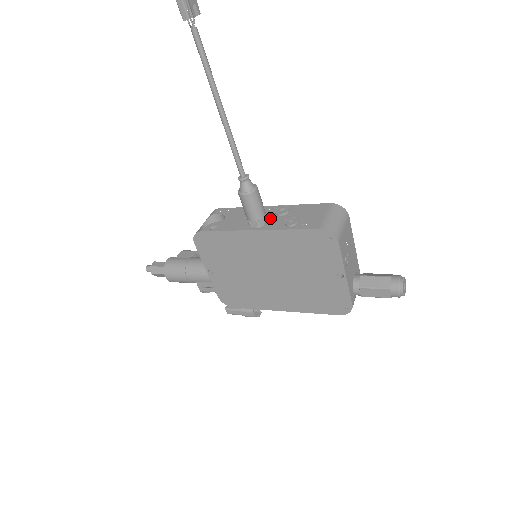
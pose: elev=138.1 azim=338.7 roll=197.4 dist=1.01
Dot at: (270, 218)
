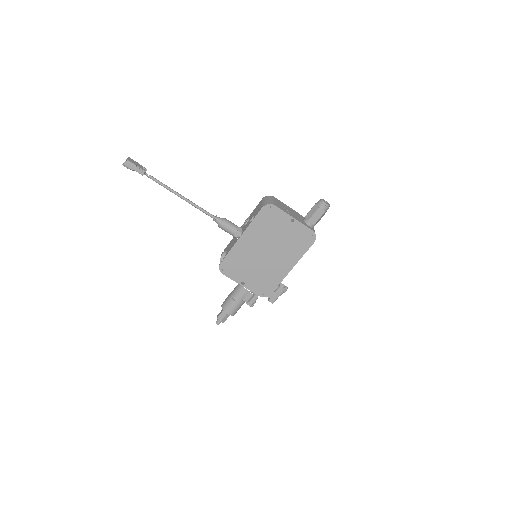
Dot at: (243, 228)
